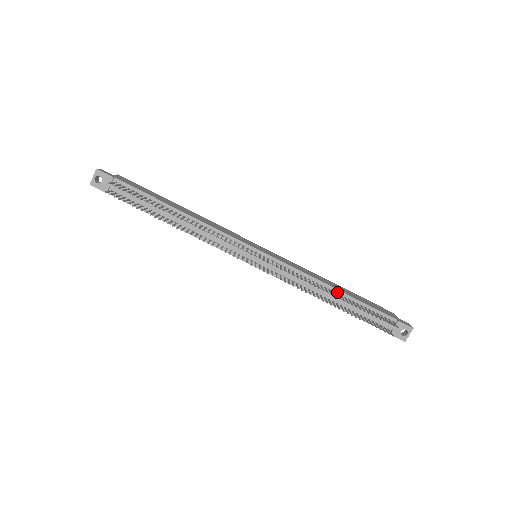
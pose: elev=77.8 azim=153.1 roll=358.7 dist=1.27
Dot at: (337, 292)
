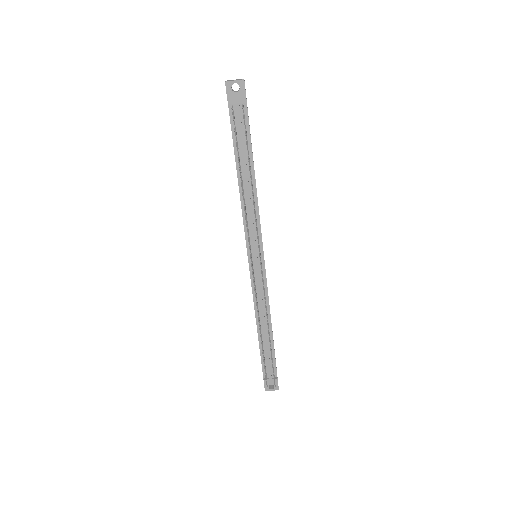
Dot at: (270, 329)
